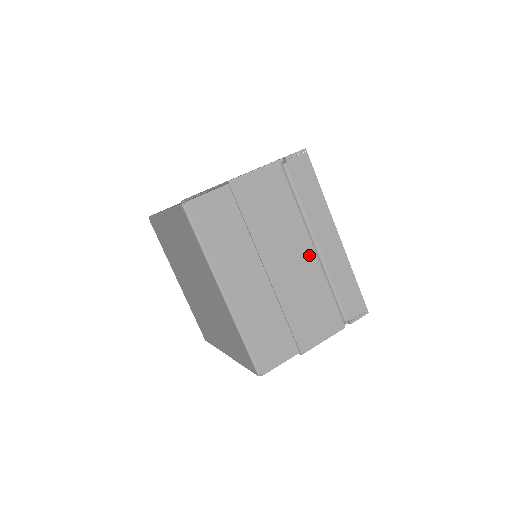
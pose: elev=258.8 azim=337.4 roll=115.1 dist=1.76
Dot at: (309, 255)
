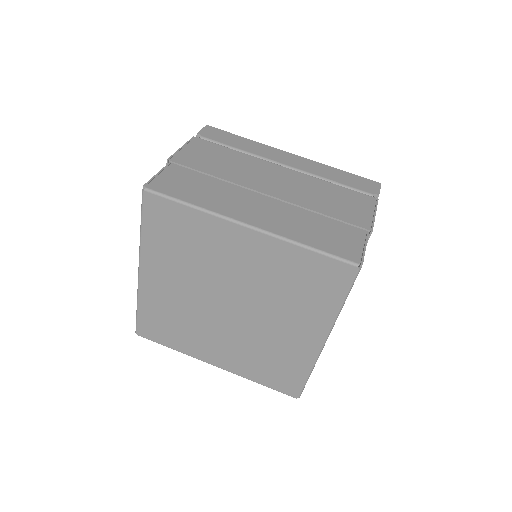
Dot at: occluded
